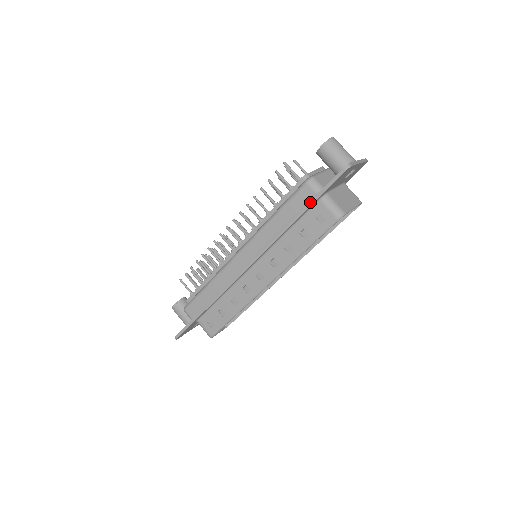
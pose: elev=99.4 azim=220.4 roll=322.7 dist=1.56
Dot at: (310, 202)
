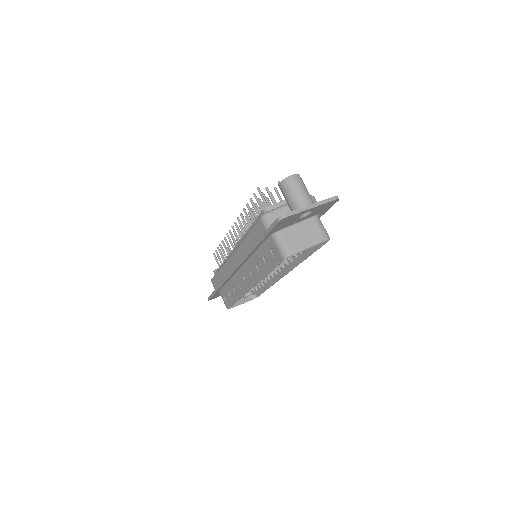
Dot at: (261, 237)
